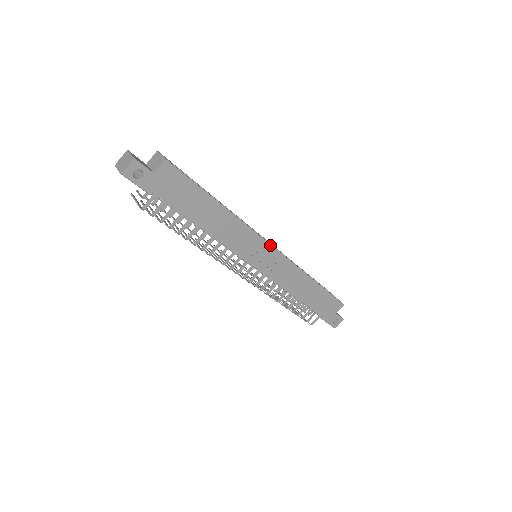
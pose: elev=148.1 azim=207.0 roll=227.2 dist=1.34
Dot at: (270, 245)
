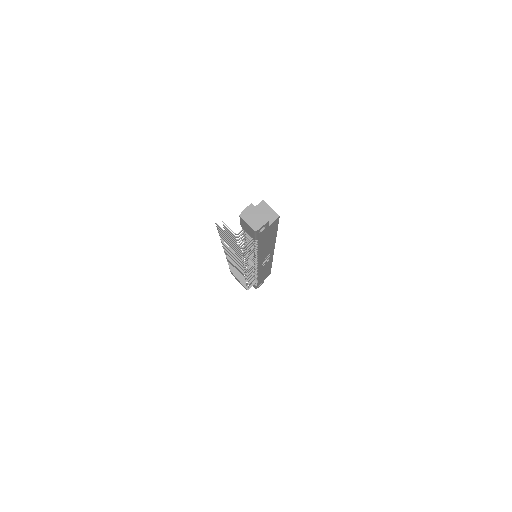
Dot at: (273, 252)
